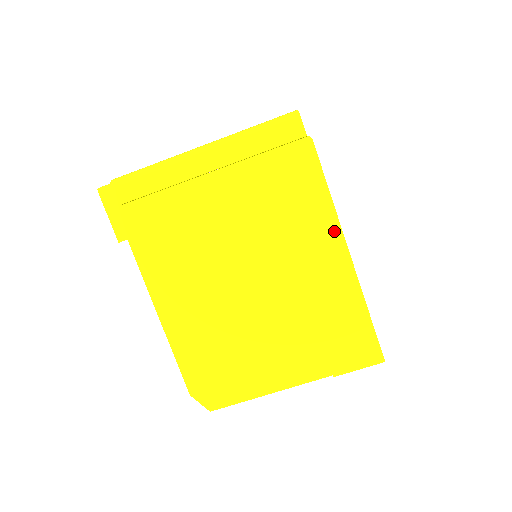
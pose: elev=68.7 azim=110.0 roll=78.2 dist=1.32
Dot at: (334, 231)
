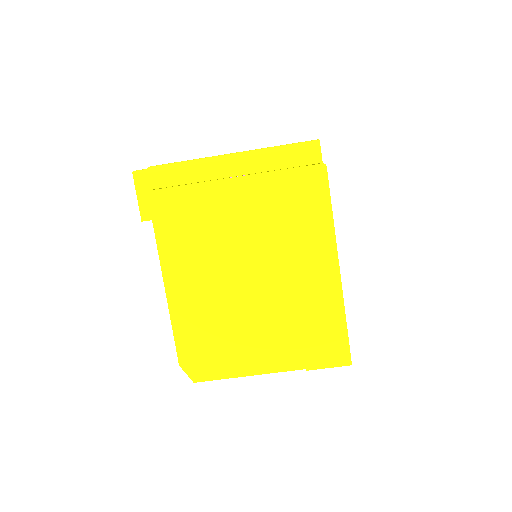
Dot at: (330, 246)
